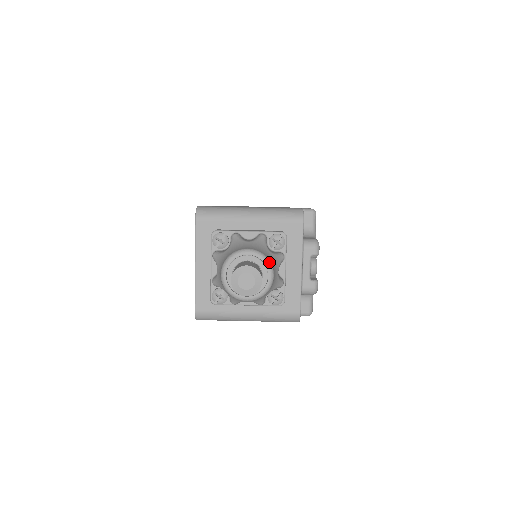
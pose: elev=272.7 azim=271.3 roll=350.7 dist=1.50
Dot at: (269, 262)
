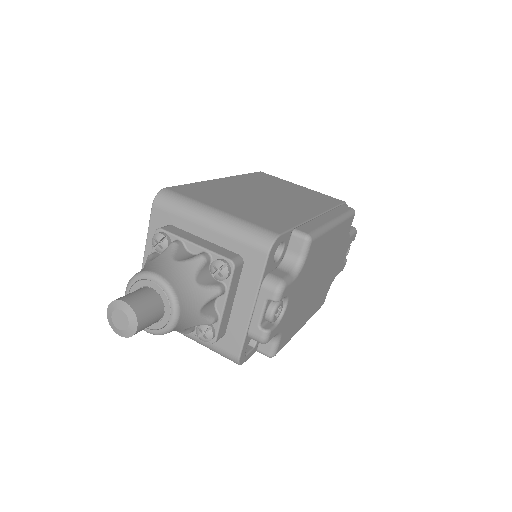
Dot at: (175, 300)
